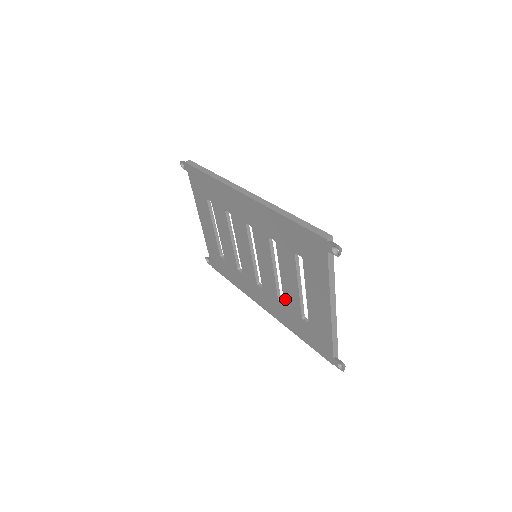
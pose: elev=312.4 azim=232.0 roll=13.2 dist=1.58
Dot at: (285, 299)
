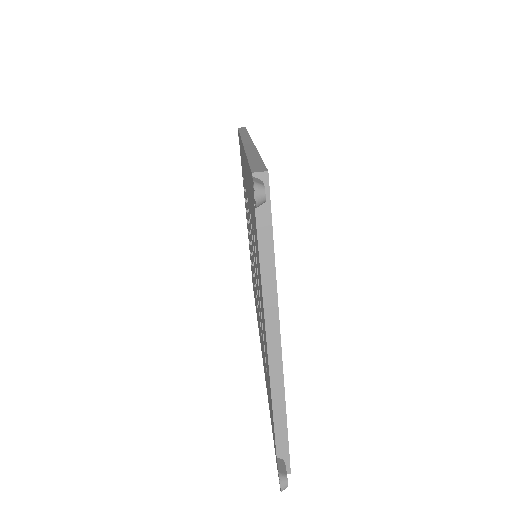
Dot at: (261, 329)
